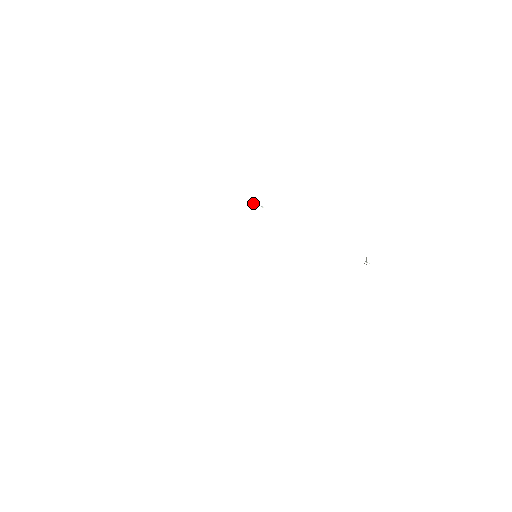
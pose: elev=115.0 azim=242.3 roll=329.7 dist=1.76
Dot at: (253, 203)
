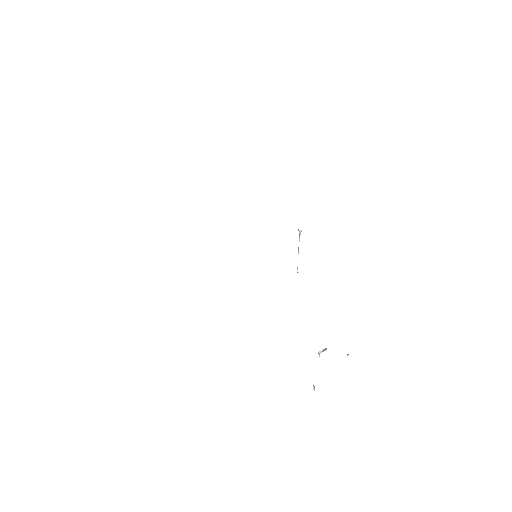
Dot at: occluded
